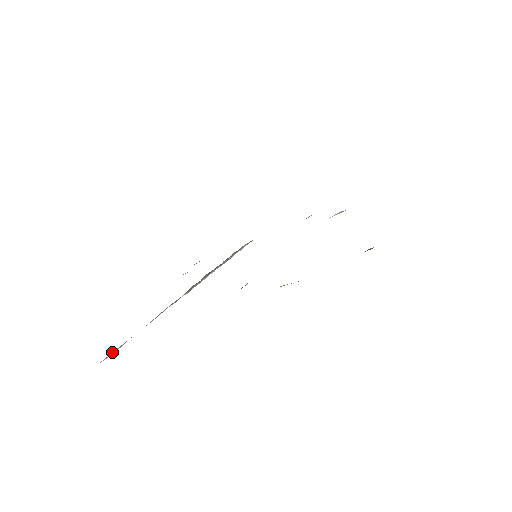
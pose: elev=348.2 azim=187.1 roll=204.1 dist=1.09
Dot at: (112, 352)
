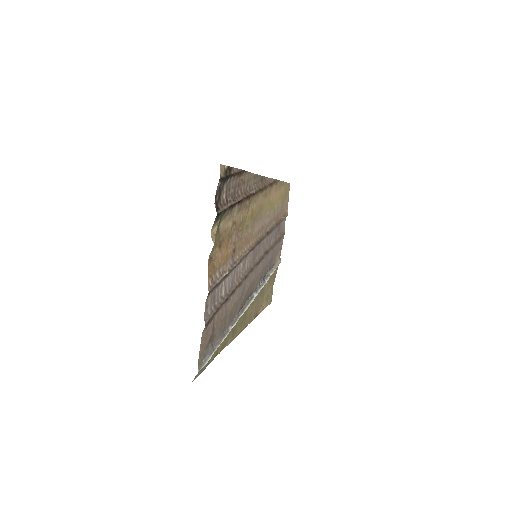
Dot at: (202, 363)
